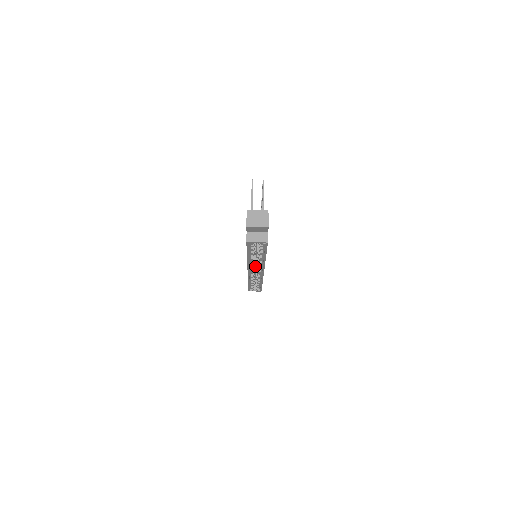
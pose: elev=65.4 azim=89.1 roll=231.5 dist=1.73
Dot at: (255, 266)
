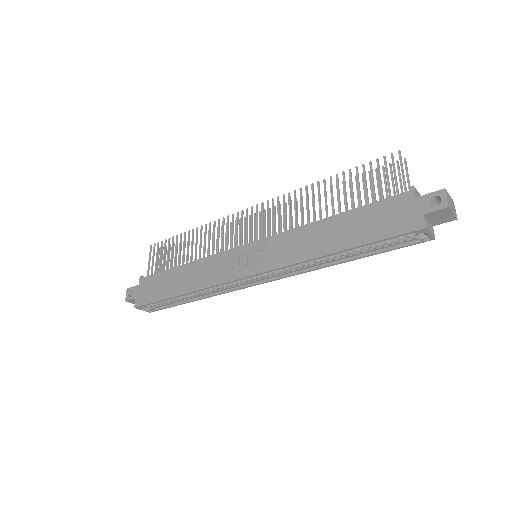
Dot at: occluded
